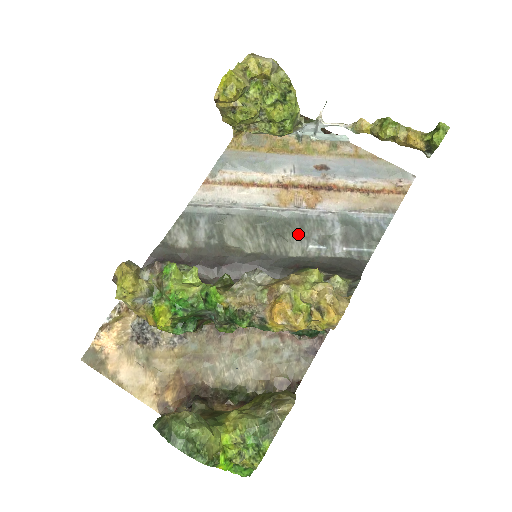
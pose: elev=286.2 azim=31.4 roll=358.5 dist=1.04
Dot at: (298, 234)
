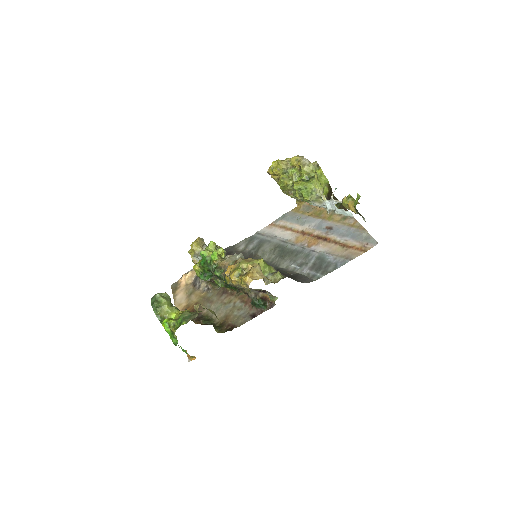
Dot at: (292, 258)
